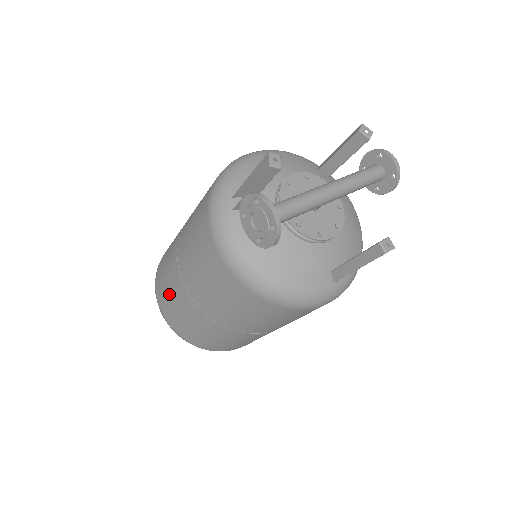
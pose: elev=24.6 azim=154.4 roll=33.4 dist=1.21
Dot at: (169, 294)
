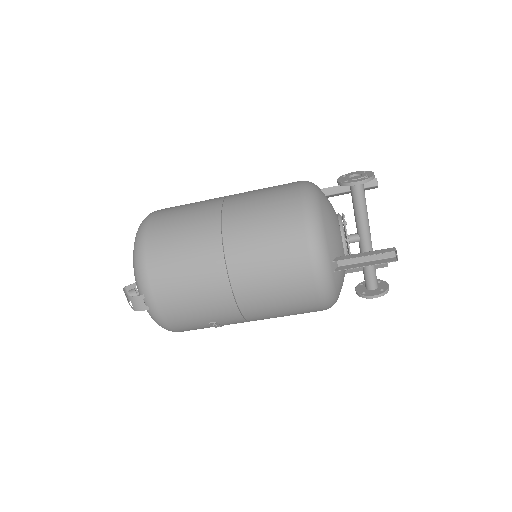
Dot at: (190, 204)
